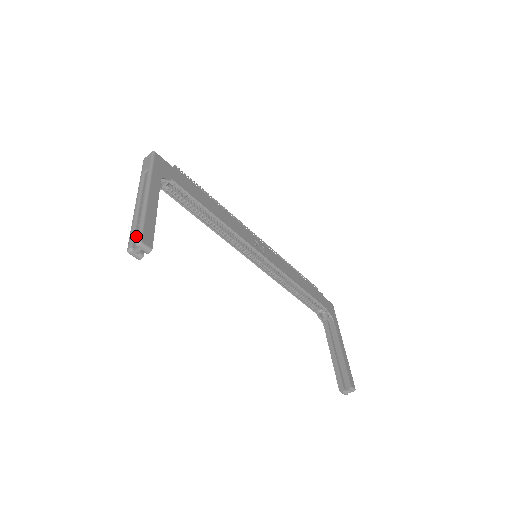
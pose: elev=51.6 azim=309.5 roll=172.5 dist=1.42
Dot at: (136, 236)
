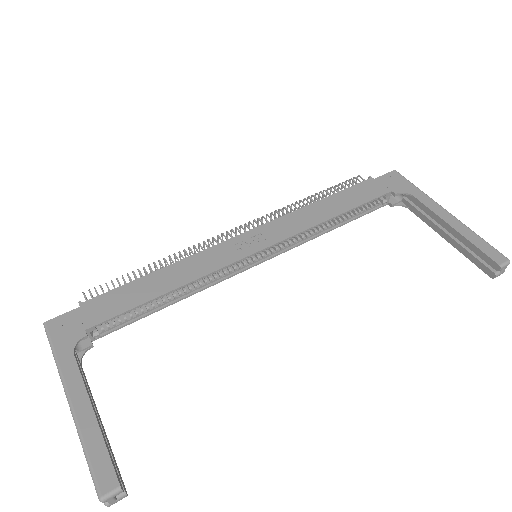
Dot at: occluded
